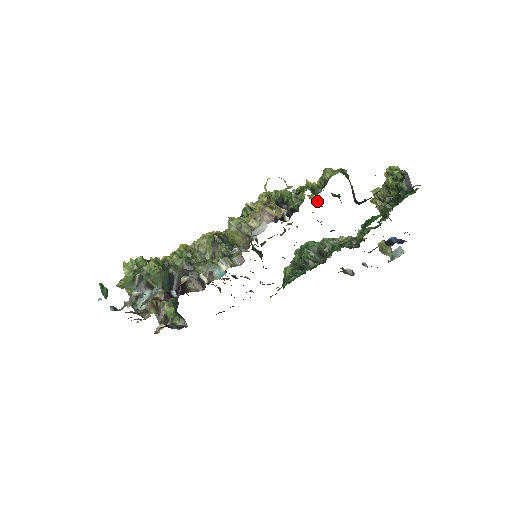
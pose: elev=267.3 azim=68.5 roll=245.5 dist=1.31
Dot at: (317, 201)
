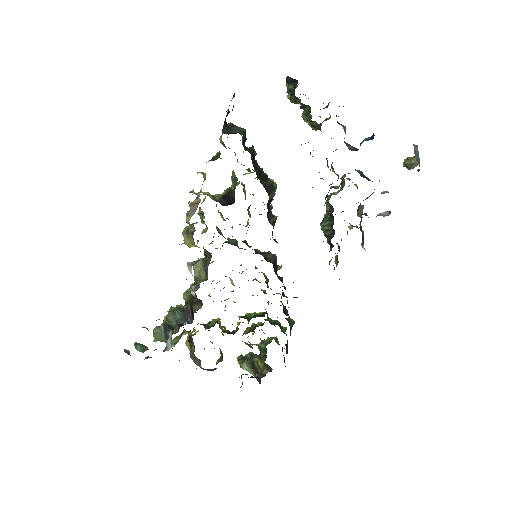
Dot at: occluded
